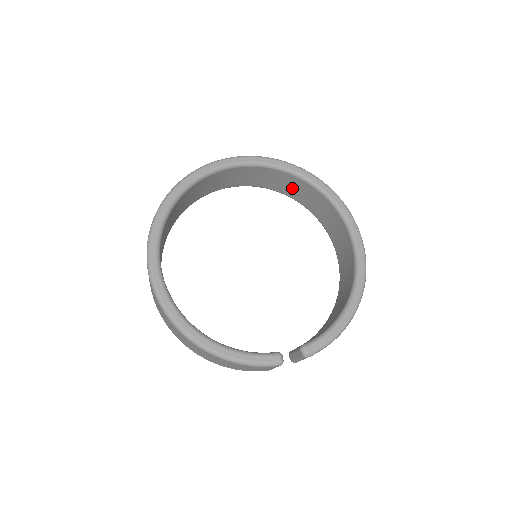
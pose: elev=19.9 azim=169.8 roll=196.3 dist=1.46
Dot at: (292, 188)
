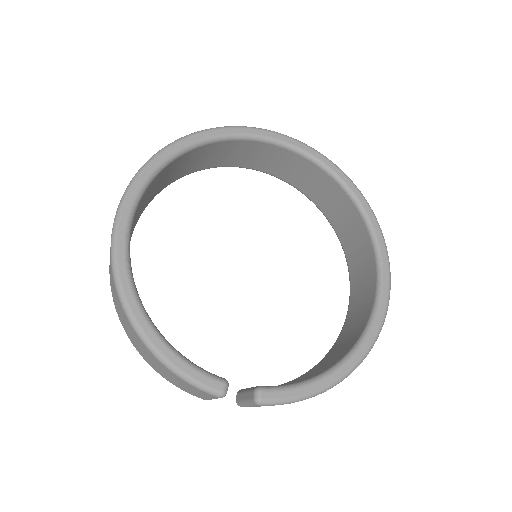
Dot at: (333, 205)
